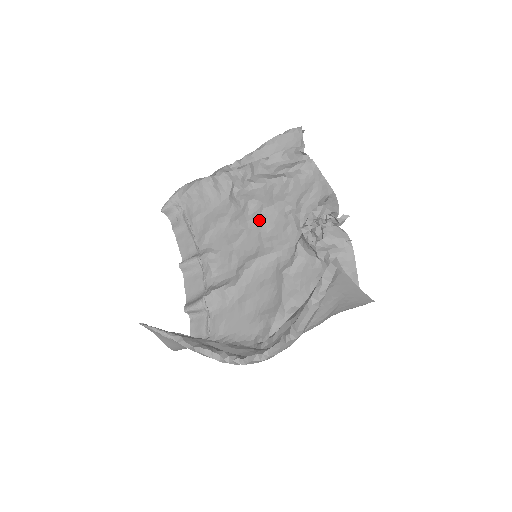
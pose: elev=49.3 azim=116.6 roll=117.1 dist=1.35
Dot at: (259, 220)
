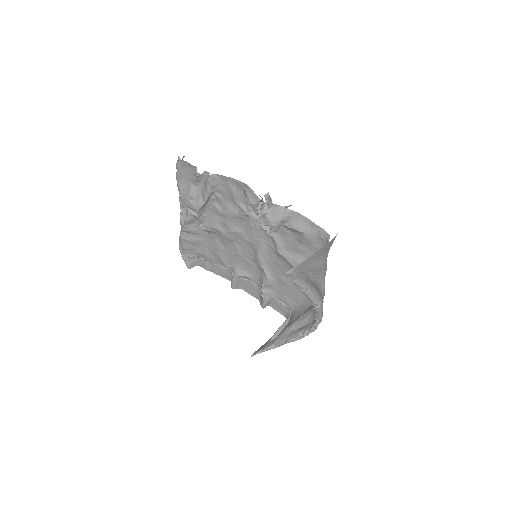
Dot at: (233, 233)
